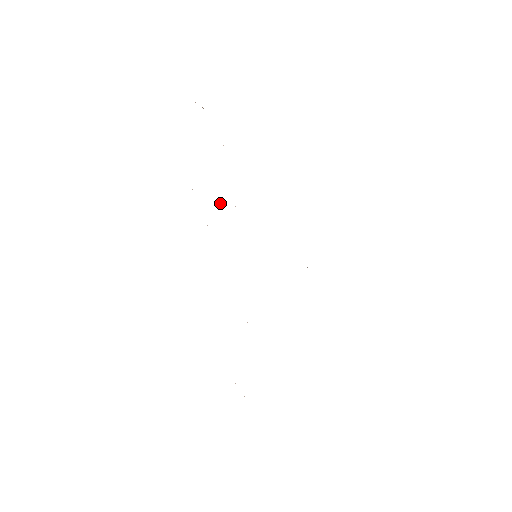
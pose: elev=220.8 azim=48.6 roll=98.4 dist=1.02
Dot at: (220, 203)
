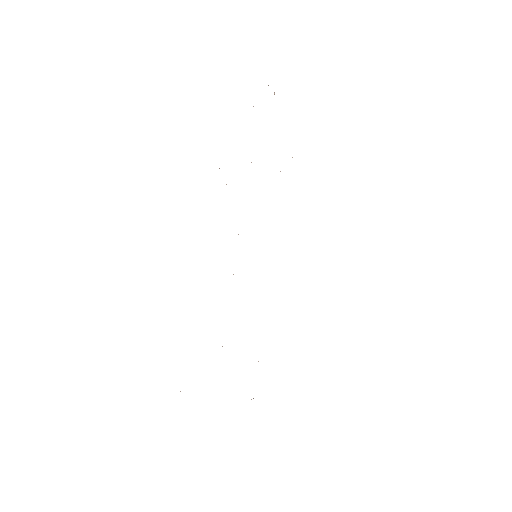
Dot at: occluded
